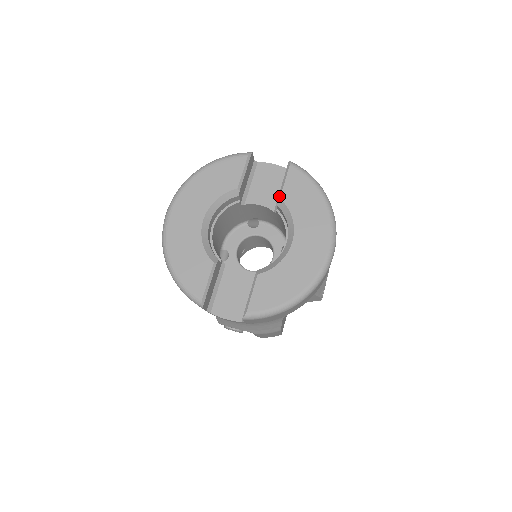
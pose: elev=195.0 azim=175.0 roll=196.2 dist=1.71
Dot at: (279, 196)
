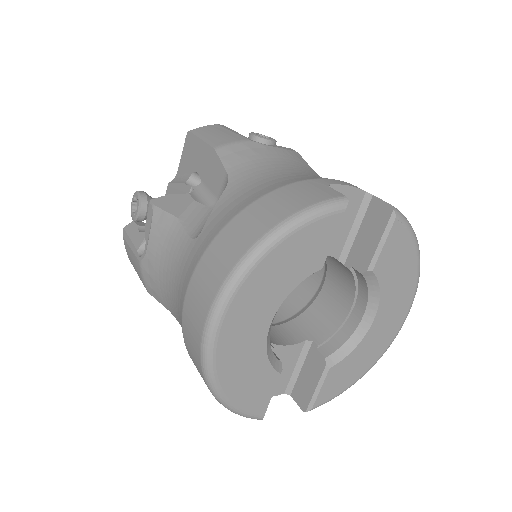
Dot at: (371, 267)
